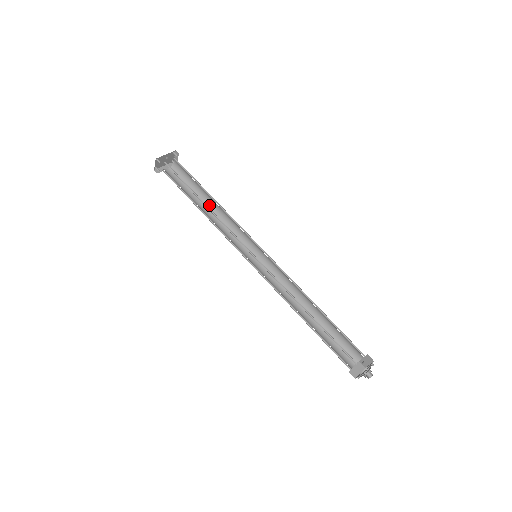
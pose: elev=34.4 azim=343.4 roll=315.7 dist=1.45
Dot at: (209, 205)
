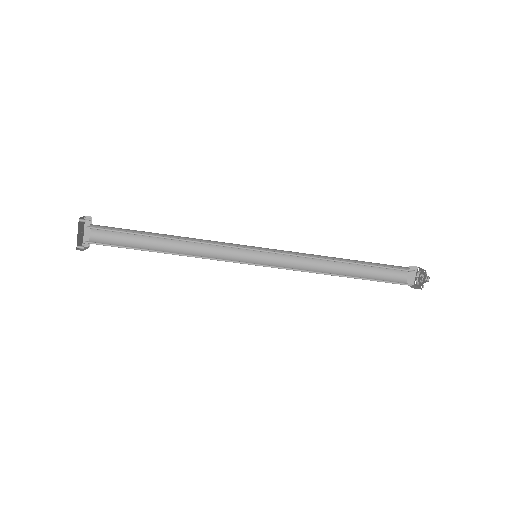
Dot at: occluded
